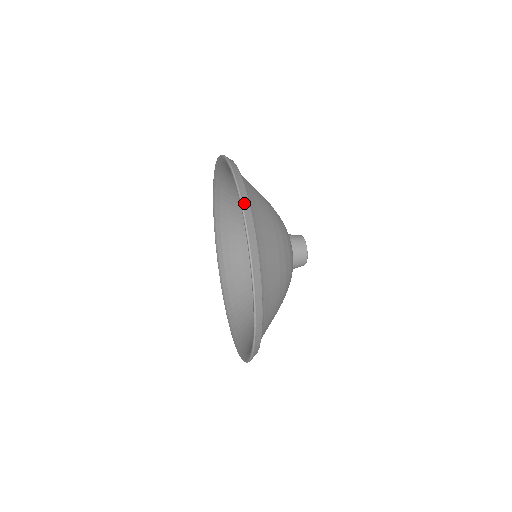
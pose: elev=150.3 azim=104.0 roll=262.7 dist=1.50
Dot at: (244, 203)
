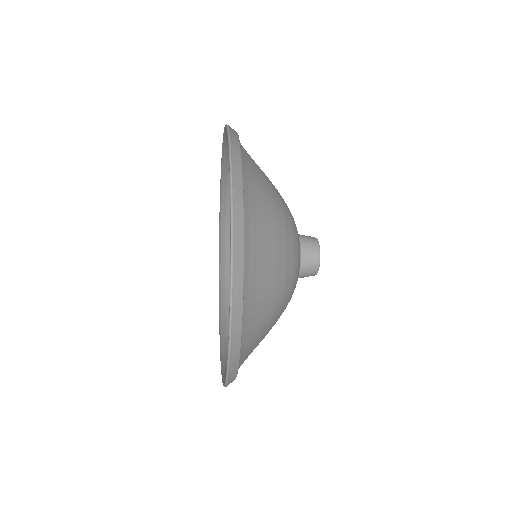
Dot at: occluded
